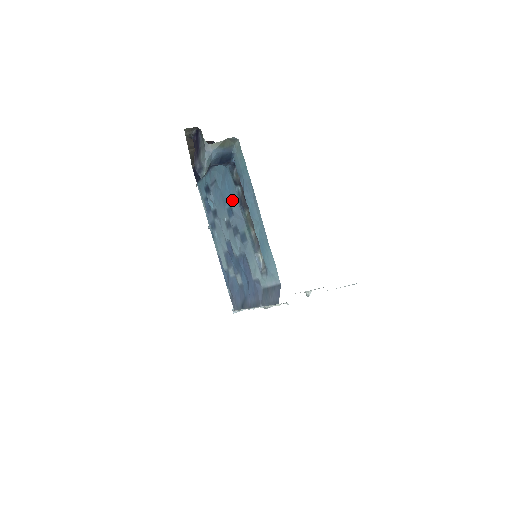
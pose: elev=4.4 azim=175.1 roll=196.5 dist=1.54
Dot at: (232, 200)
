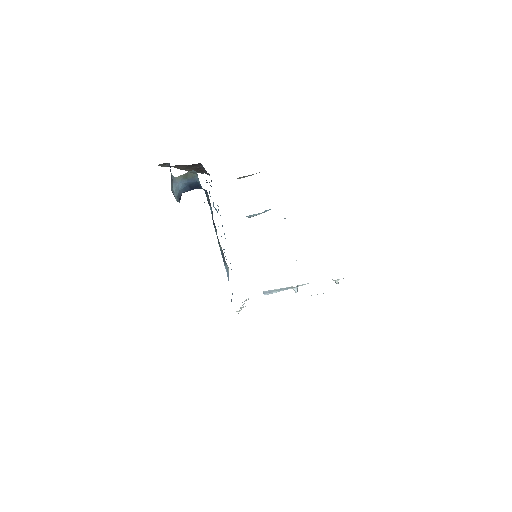
Dot at: occluded
